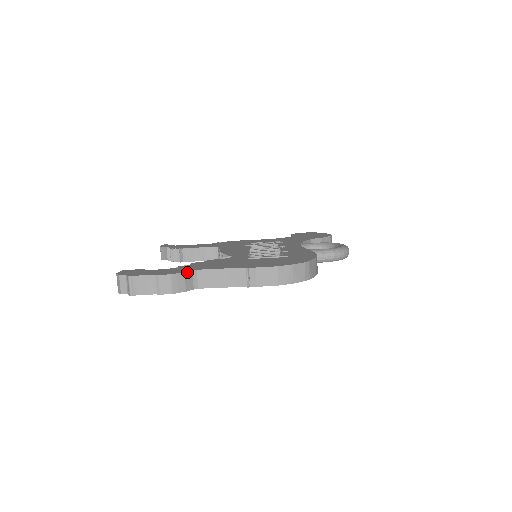
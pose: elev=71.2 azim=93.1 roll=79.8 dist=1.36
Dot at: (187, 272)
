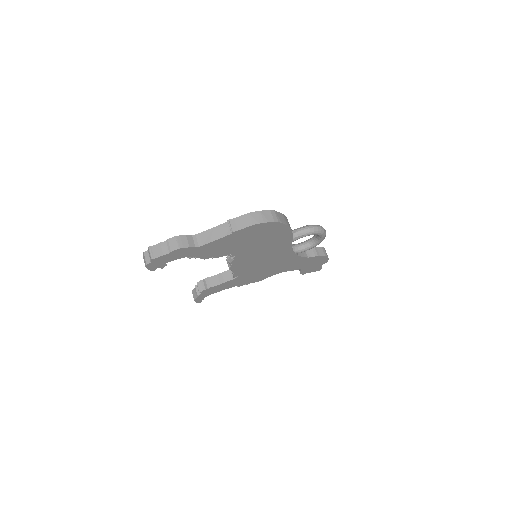
Dot at: (188, 235)
